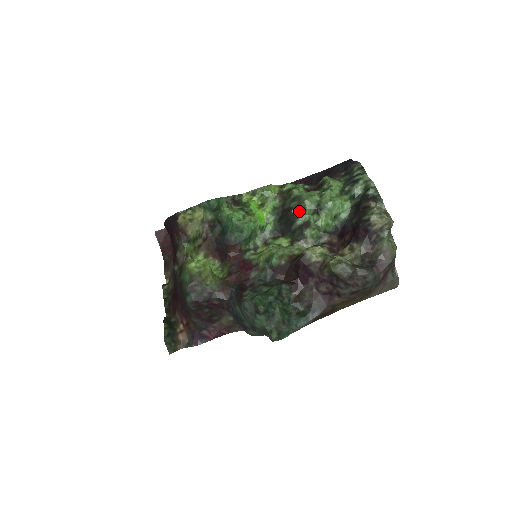
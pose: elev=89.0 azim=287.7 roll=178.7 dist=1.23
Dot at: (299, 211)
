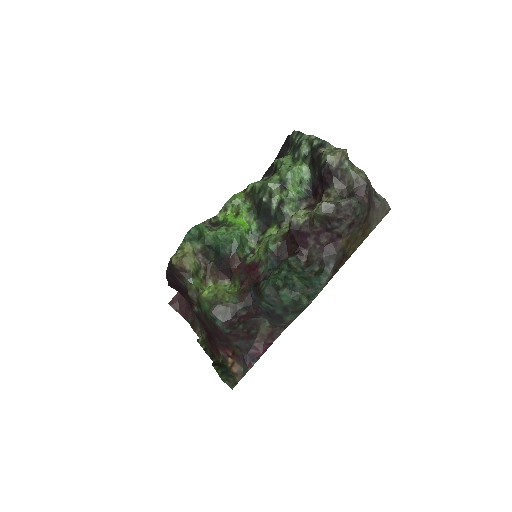
Dot at: (269, 197)
